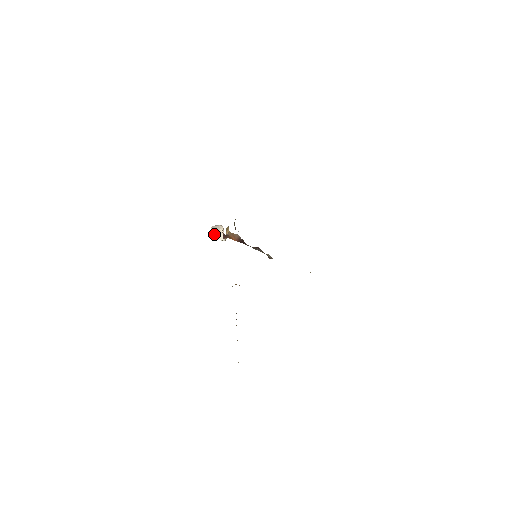
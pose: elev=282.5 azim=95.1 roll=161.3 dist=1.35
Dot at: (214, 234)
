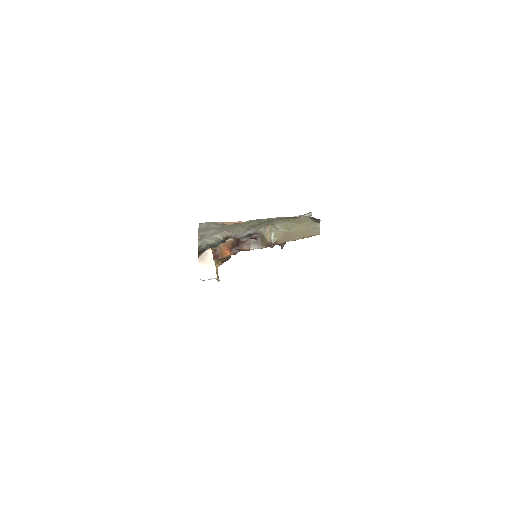
Dot at: (203, 271)
